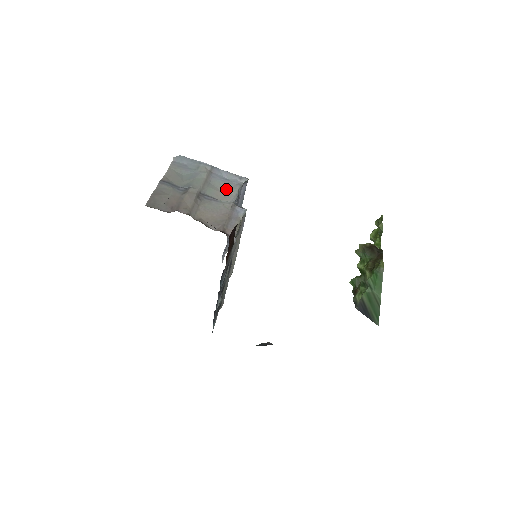
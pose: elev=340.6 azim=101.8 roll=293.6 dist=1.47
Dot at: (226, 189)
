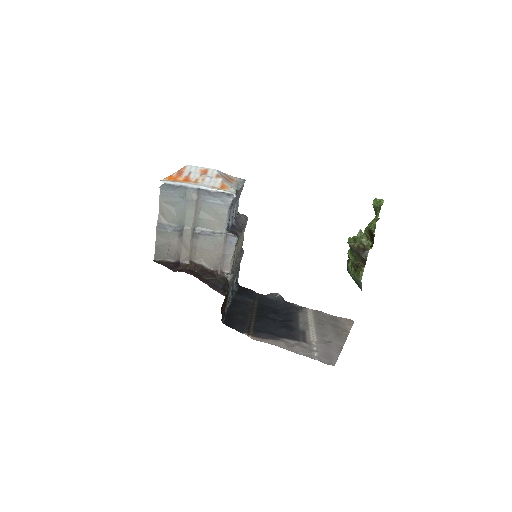
Dot at: (216, 214)
